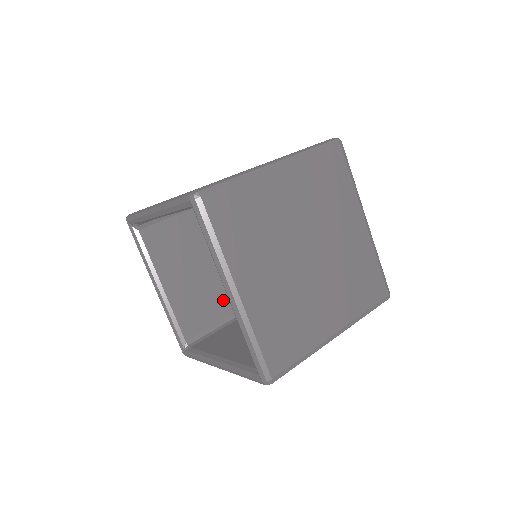
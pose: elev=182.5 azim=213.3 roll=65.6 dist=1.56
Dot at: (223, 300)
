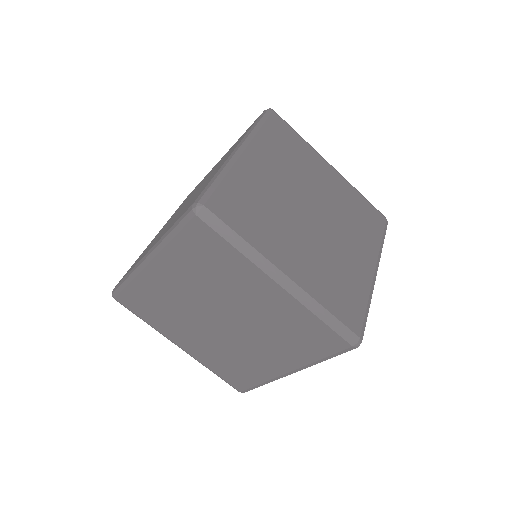
Dot at: occluded
